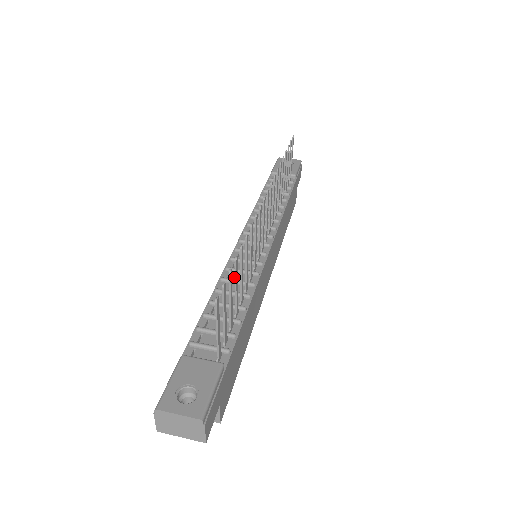
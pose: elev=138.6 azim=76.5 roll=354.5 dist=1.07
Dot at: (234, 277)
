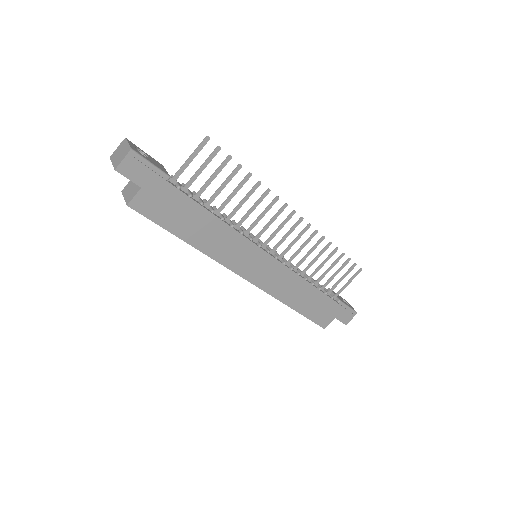
Dot at: occluded
